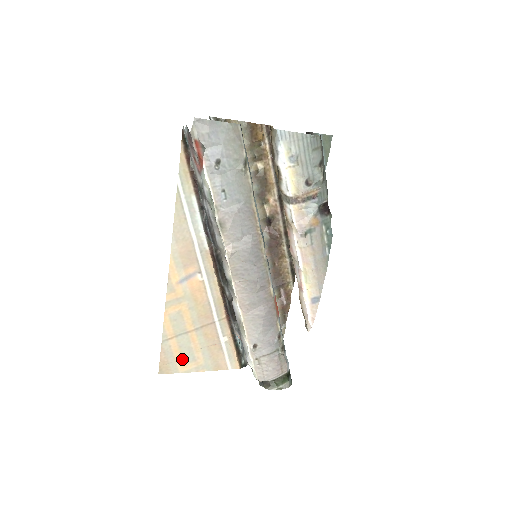
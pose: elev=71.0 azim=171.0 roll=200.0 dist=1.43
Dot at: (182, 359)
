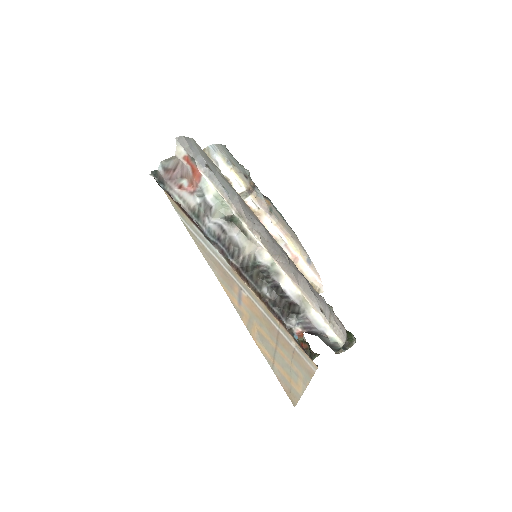
Dot at: (292, 380)
